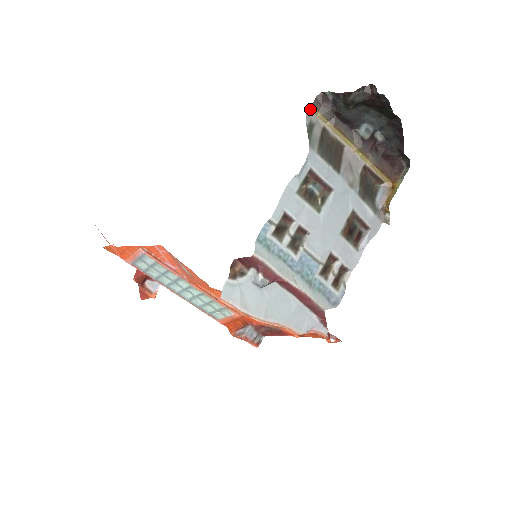
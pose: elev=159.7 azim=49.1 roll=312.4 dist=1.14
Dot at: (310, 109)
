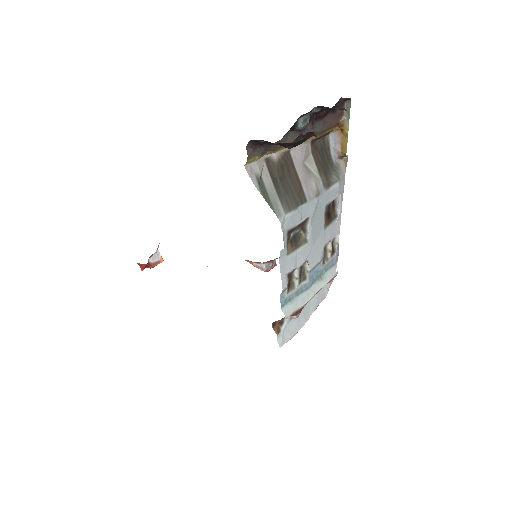
Dot at: (247, 163)
